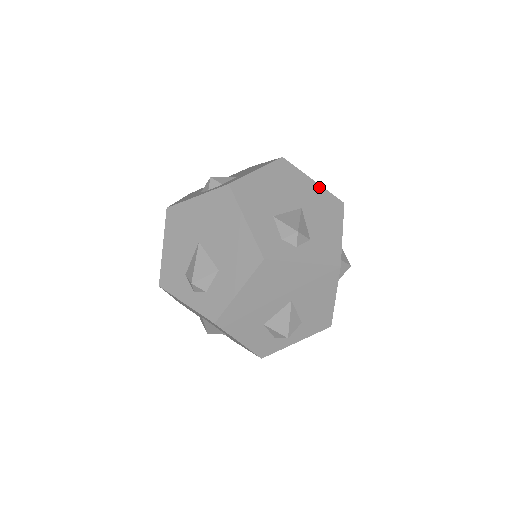
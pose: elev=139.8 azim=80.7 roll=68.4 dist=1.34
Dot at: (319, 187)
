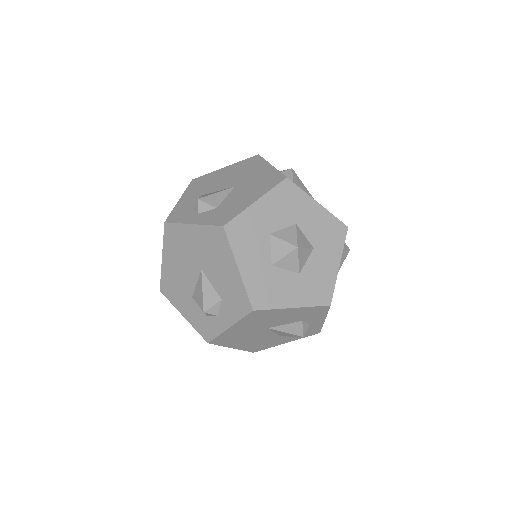
Dot at: occluded
